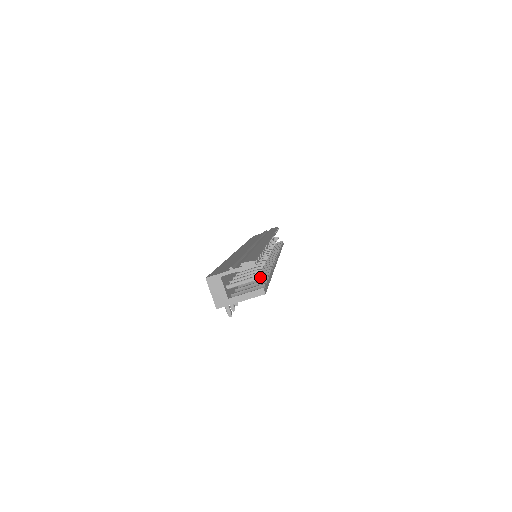
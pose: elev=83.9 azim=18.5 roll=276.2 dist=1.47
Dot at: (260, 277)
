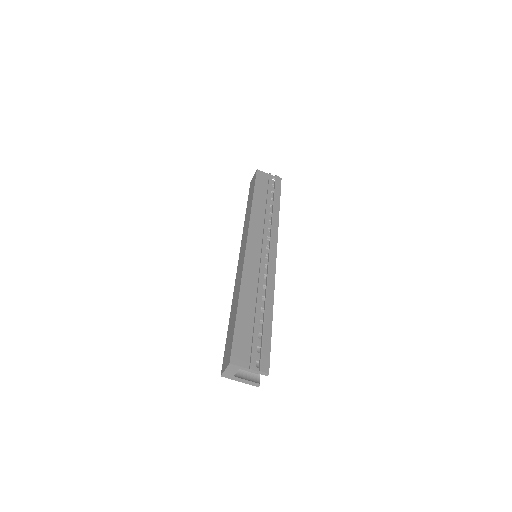
Dot at: occluded
